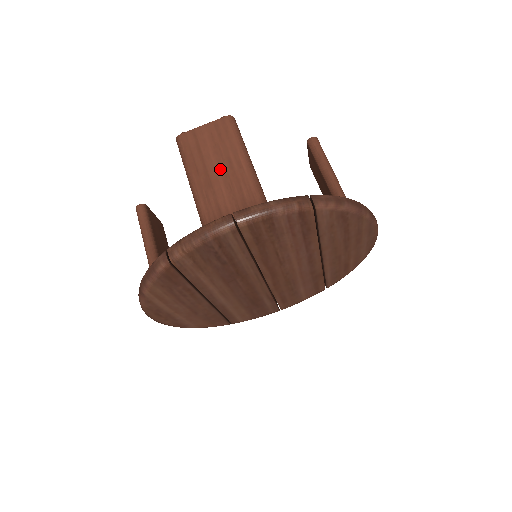
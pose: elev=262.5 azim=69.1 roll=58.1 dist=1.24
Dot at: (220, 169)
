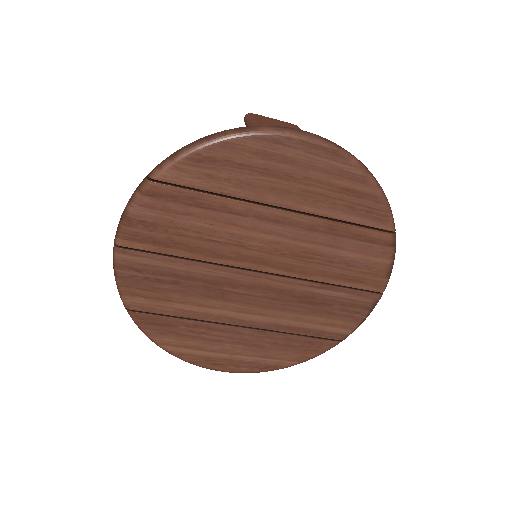
Dot at: occluded
